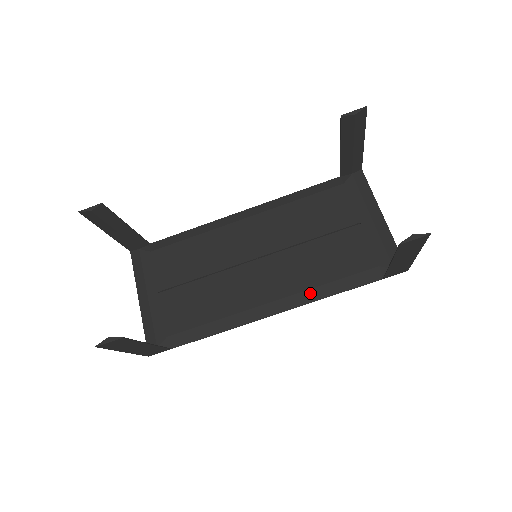
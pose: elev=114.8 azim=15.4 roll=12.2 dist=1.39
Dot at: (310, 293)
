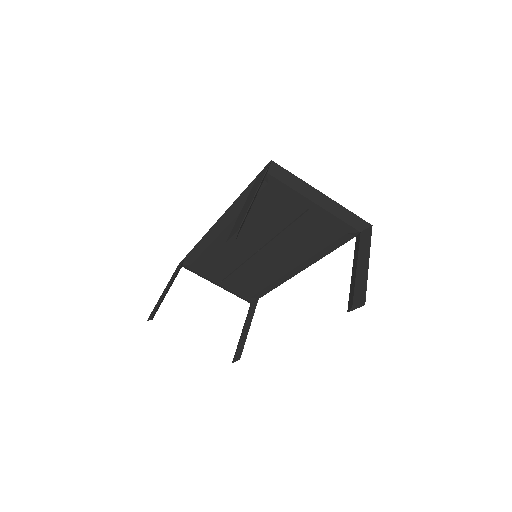
Dot at: (311, 259)
